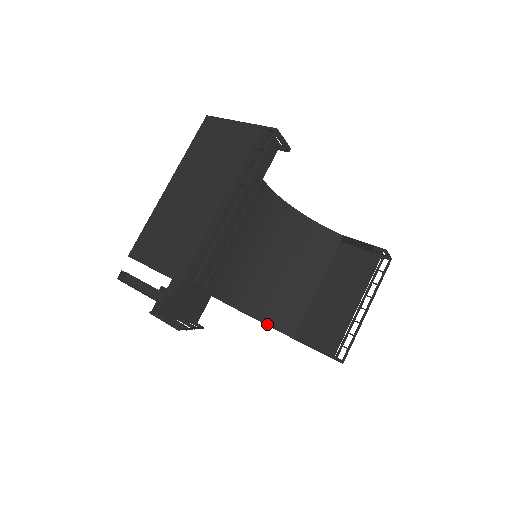
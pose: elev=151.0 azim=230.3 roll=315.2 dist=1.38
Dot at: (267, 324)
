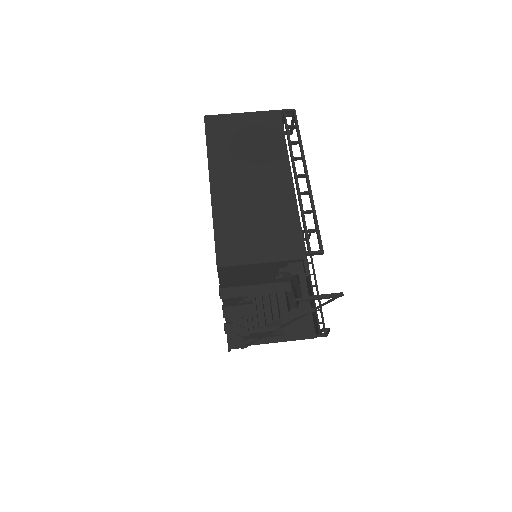
Dot at: (259, 333)
